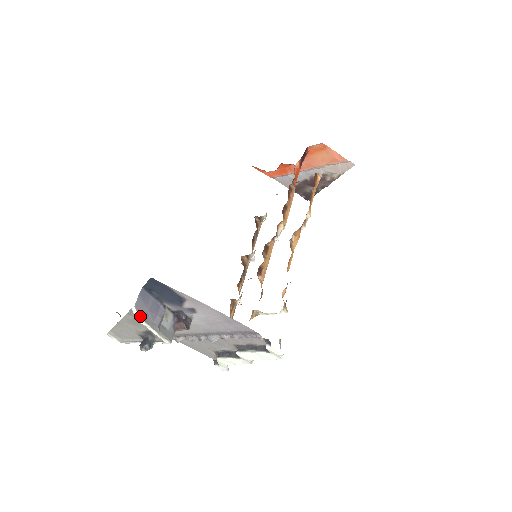
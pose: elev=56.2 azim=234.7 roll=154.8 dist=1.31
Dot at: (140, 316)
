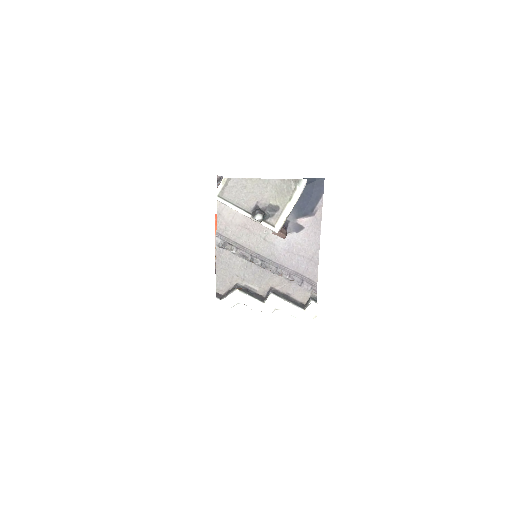
Dot at: occluded
